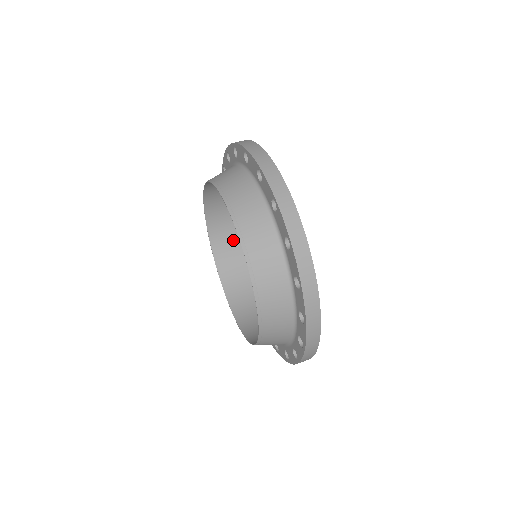
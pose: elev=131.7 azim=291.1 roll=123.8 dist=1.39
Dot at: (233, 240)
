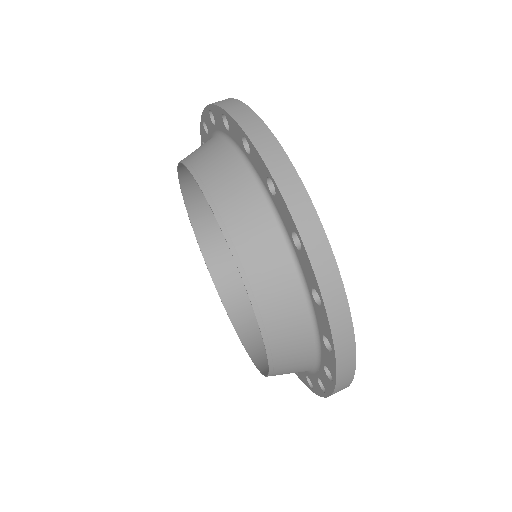
Dot at: occluded
